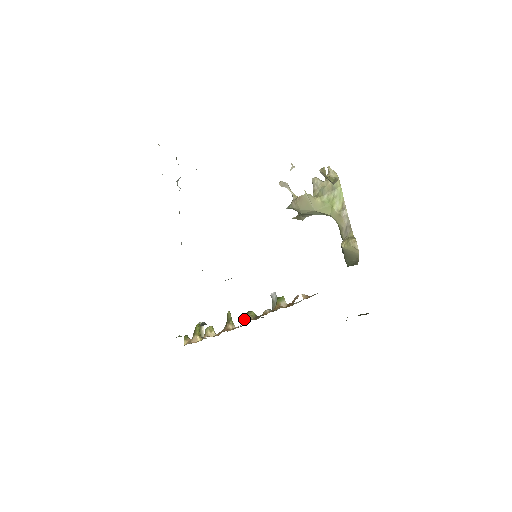
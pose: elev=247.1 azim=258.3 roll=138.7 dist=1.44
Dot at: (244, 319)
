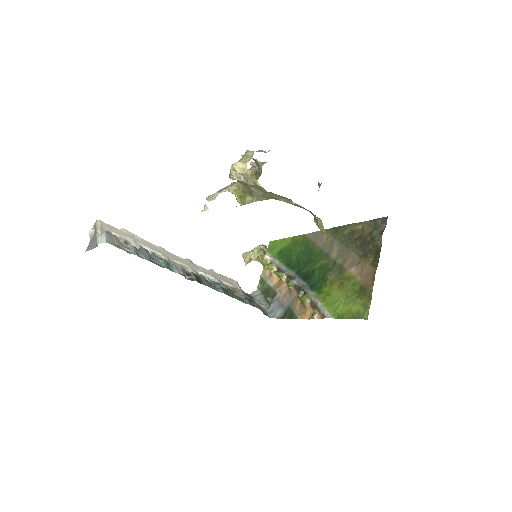
Dot at: occluded
